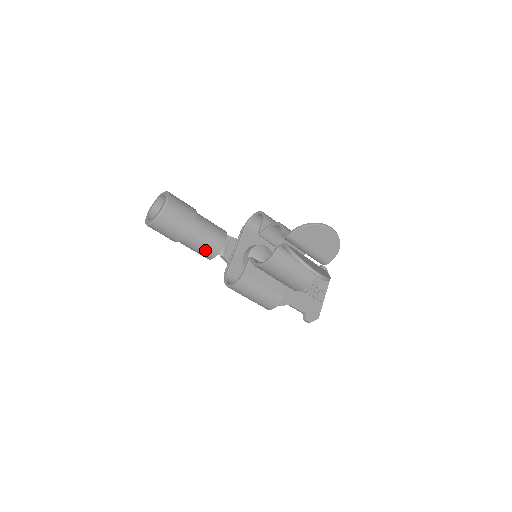
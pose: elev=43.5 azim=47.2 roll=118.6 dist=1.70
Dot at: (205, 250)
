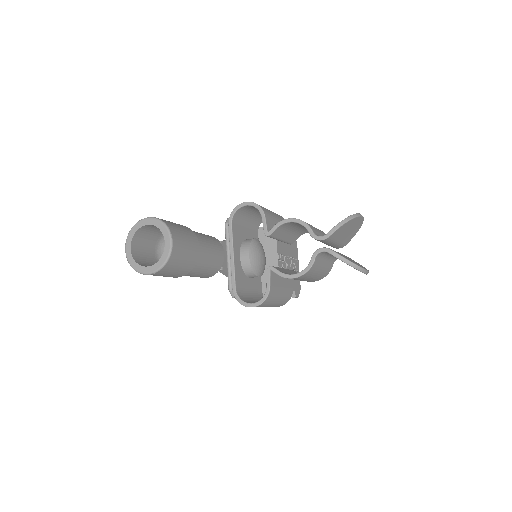
Dot at: (207, 272)
